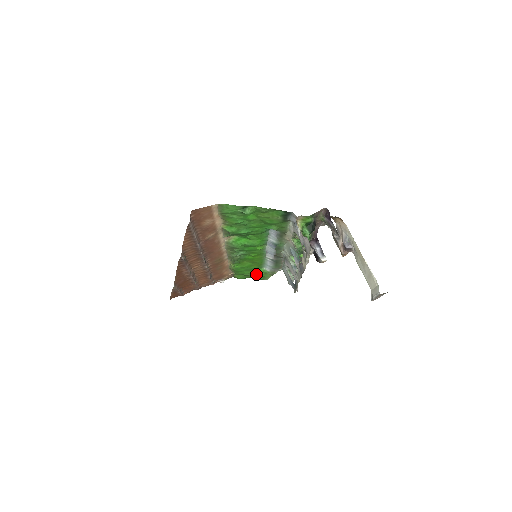
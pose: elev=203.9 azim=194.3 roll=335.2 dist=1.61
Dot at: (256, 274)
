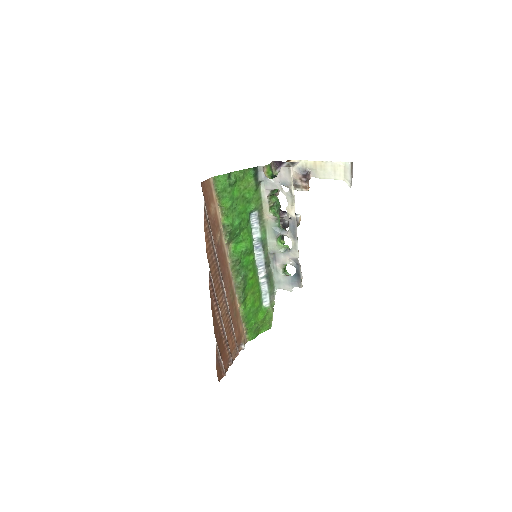
Dot at: (261, 320)
